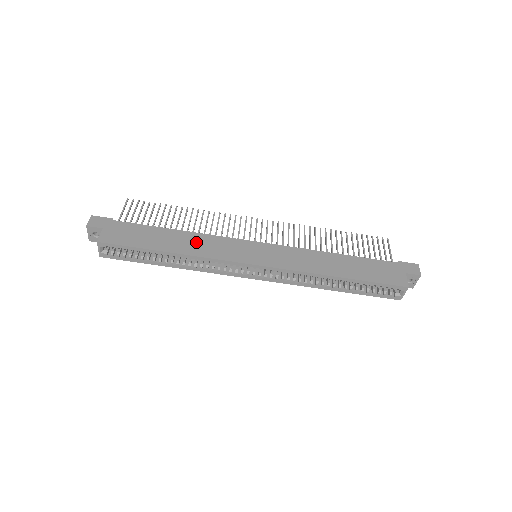
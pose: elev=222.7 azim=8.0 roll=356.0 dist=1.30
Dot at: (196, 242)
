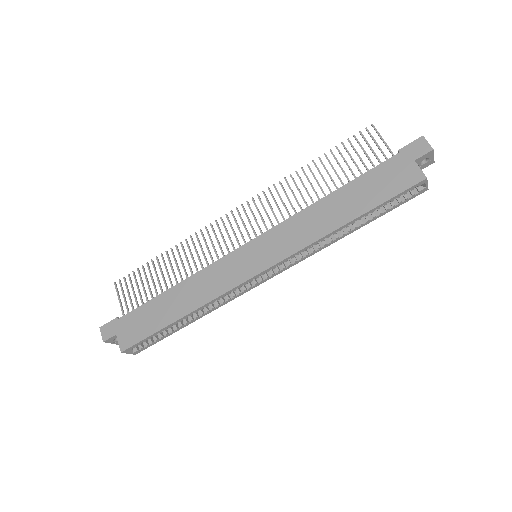
Dot at: (195, 288)
